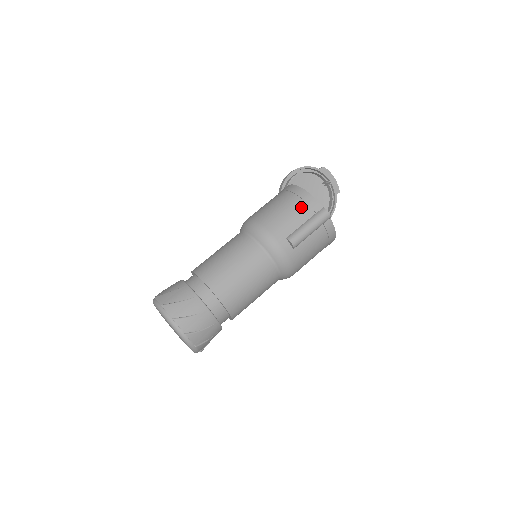
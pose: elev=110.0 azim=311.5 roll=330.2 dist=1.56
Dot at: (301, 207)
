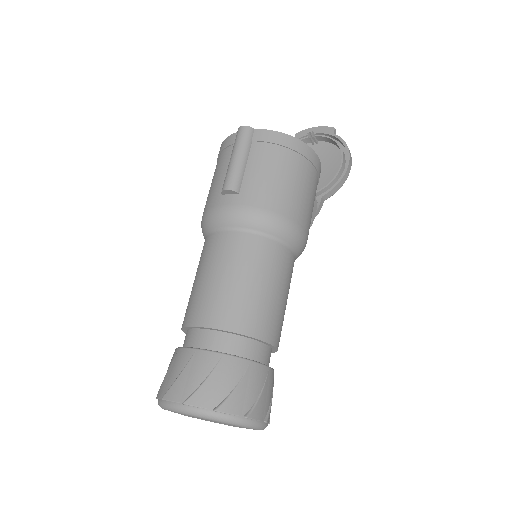
Dot at: (221, 159)
